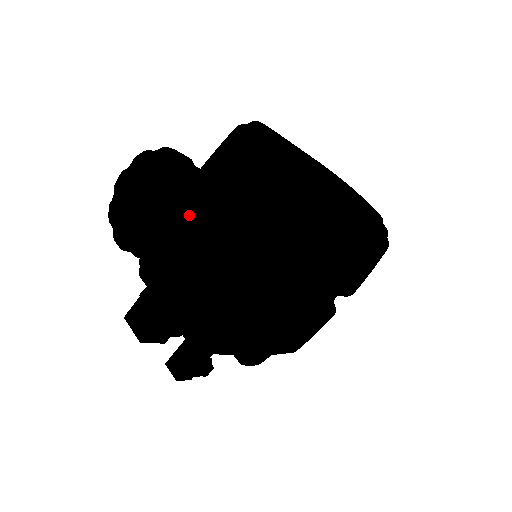
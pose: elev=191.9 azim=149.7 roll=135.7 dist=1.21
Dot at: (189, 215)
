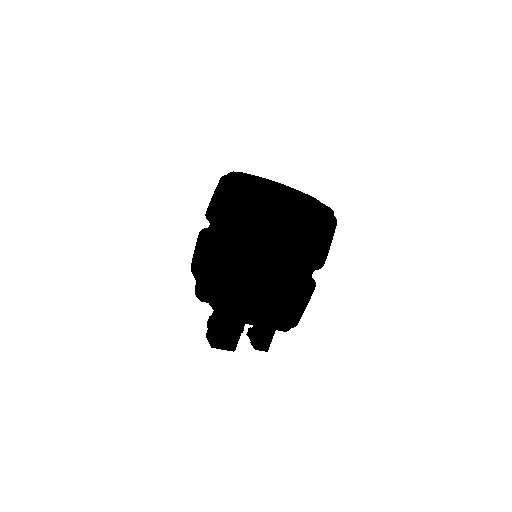
Dot at: occluded
